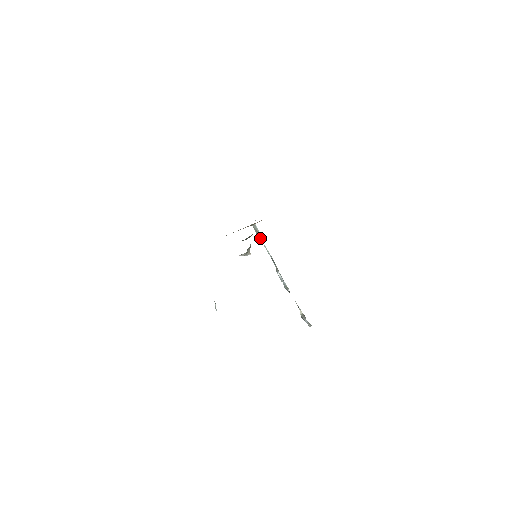
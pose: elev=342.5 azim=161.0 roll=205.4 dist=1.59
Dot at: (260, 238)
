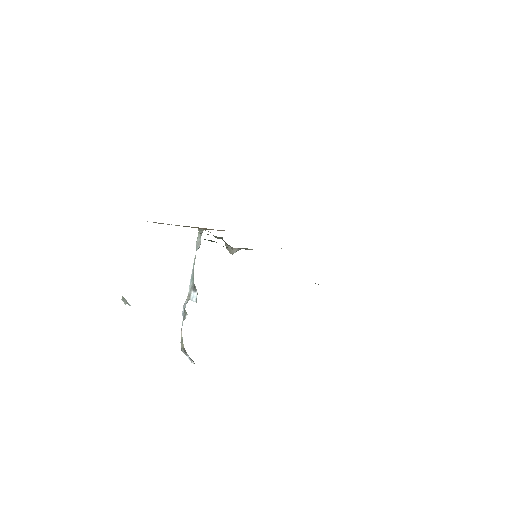
Dot at: (199, 247)
